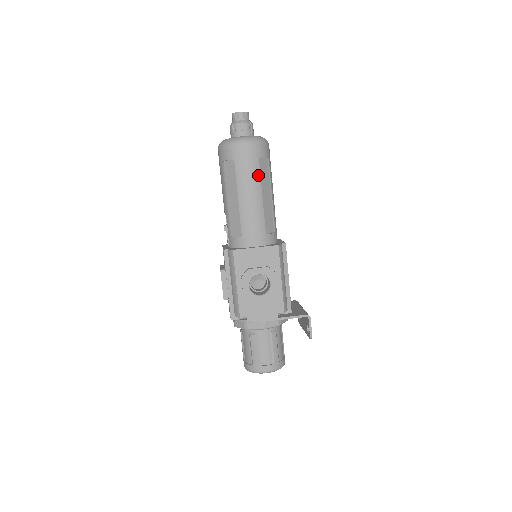
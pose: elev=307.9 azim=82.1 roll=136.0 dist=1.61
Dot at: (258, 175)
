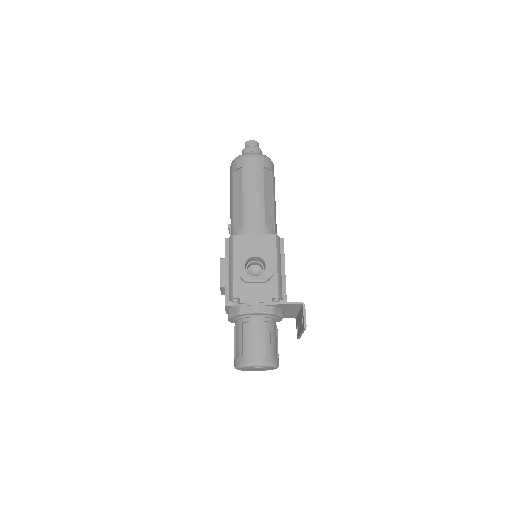
Dot at: (262, 179)
